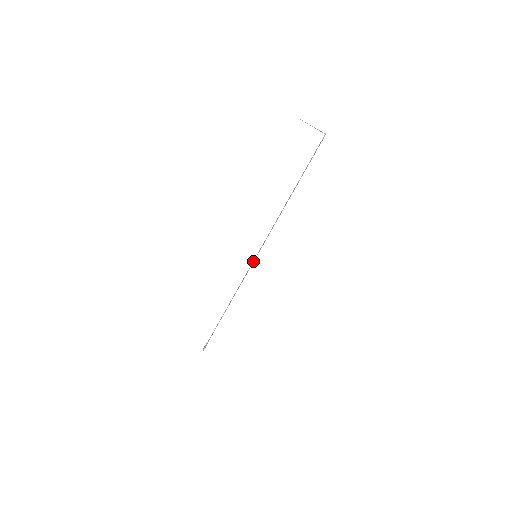
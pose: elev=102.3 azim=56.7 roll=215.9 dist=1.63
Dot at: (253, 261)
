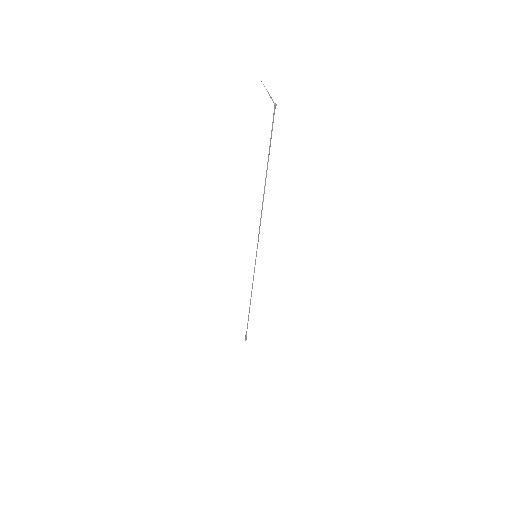
Dot at: (255, 261)
